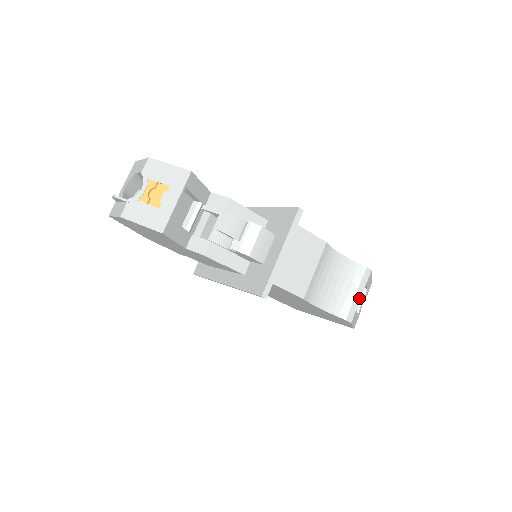
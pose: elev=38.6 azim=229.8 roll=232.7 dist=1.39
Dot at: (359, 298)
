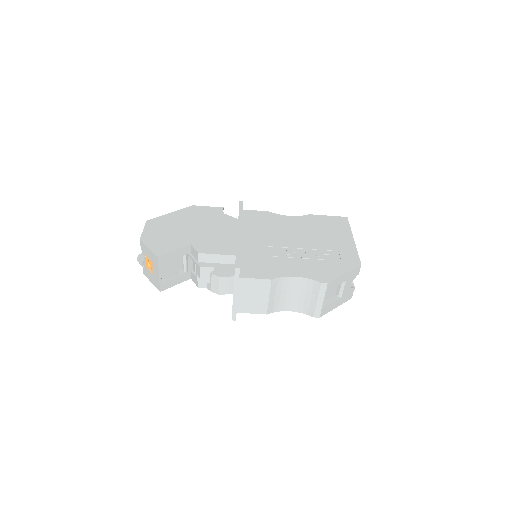
Dot at: (321, 302)
